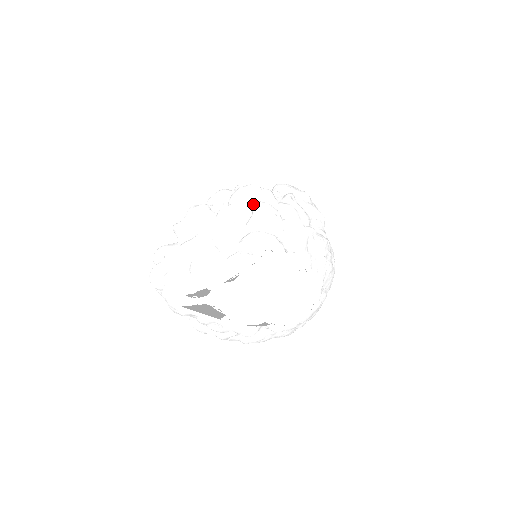
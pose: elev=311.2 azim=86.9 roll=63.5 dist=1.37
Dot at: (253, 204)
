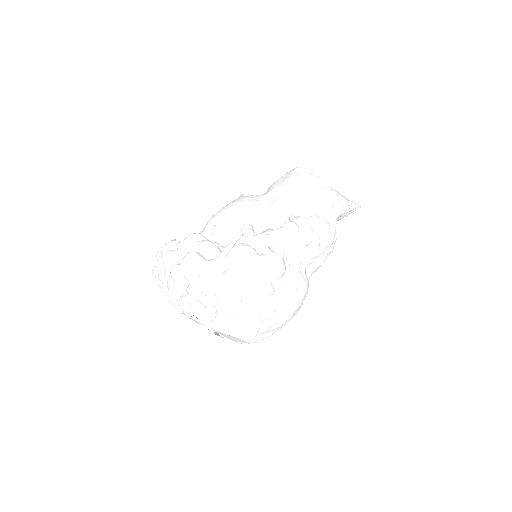
Dot at: (191, 277)
